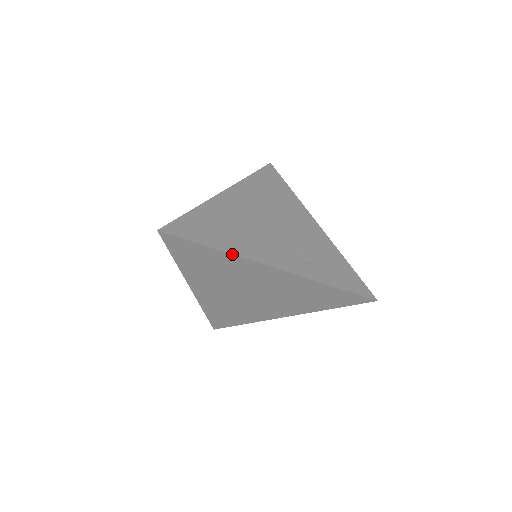
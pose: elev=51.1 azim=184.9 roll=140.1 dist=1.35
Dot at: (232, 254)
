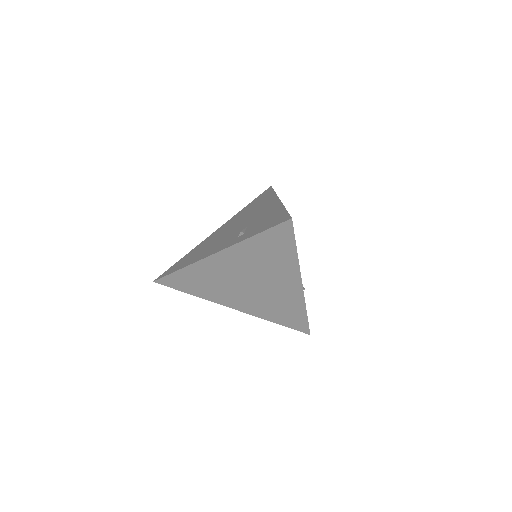
Dot at: occluded
